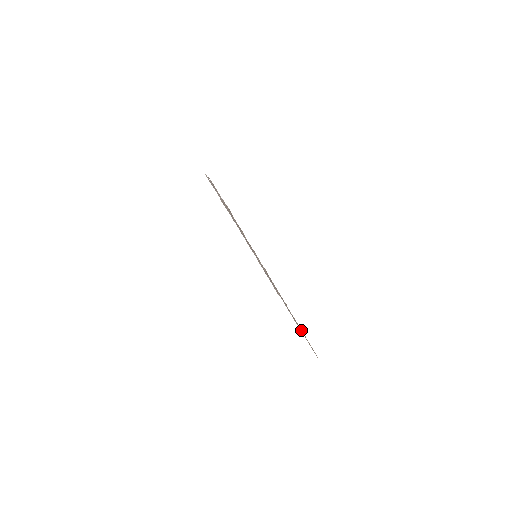
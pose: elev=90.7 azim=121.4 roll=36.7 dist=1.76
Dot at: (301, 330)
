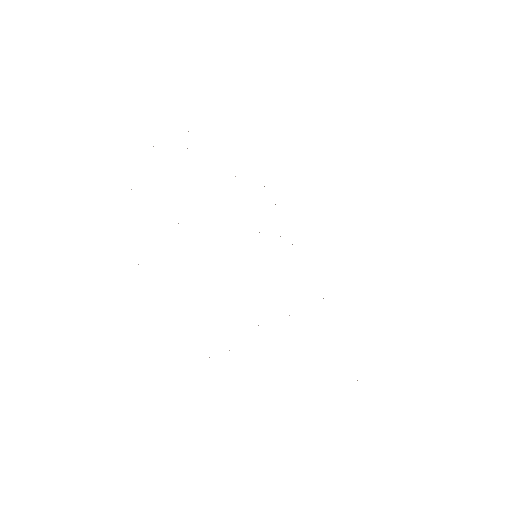
Dot at: occluded
